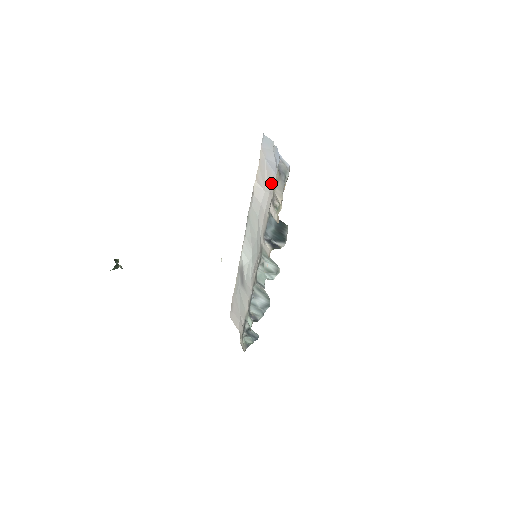
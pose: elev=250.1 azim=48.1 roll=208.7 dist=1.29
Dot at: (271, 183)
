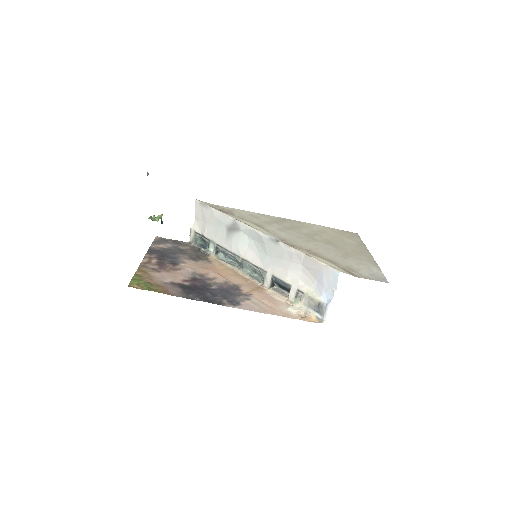
Dot at: (310, 276)
